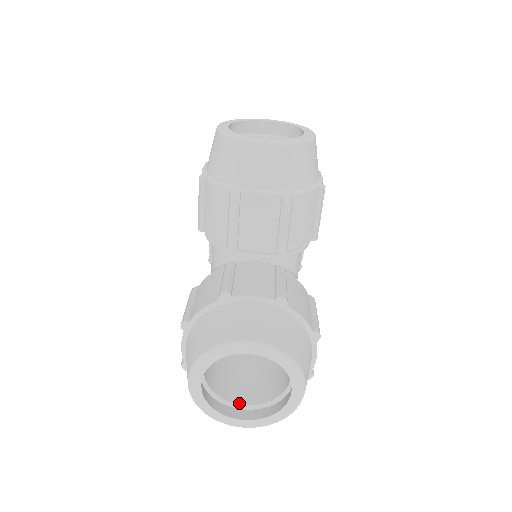
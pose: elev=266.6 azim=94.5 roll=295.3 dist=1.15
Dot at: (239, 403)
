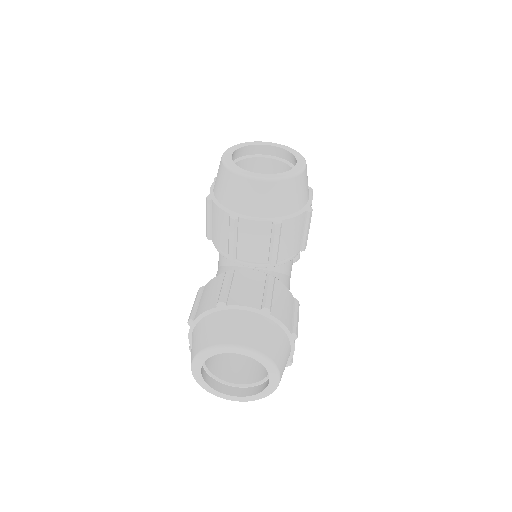
Dot at: (232, 382)
